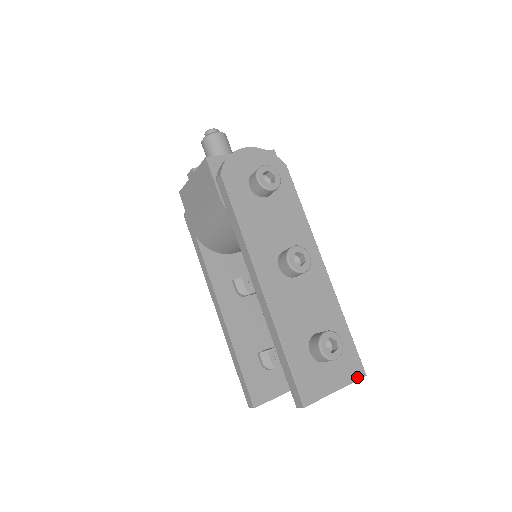
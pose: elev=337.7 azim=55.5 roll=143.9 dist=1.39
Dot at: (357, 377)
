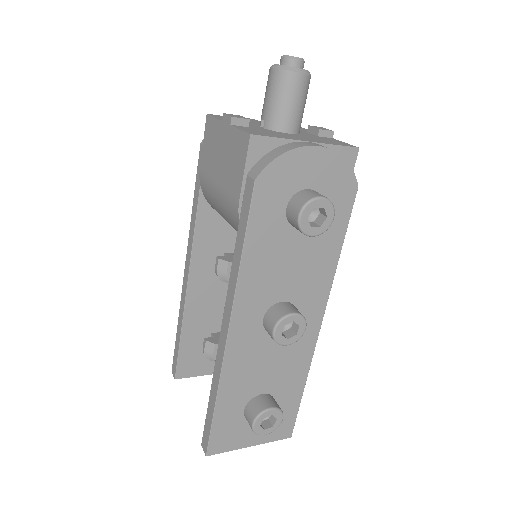
Dot at: (280, 437)
